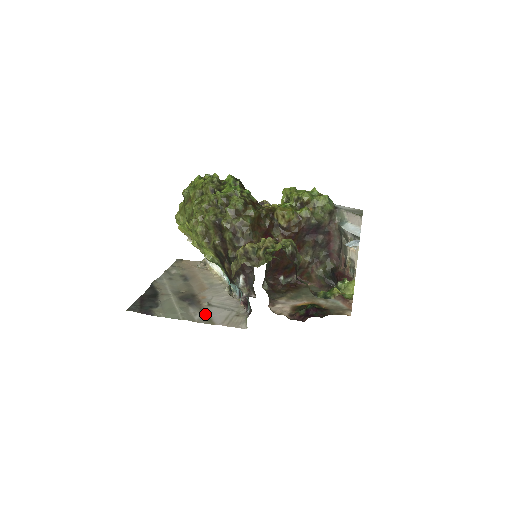
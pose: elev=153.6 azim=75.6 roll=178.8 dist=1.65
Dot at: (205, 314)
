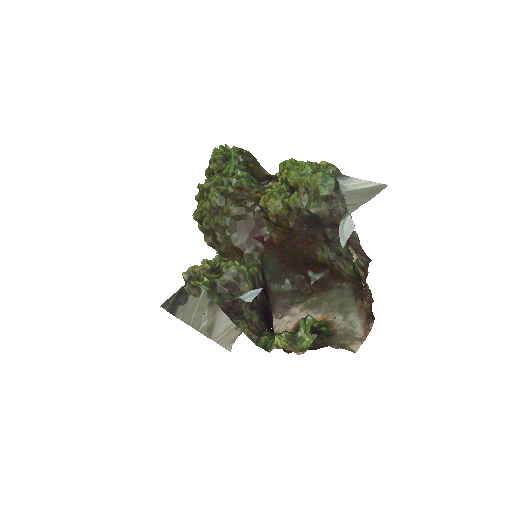
Dot at: (212, 321)
